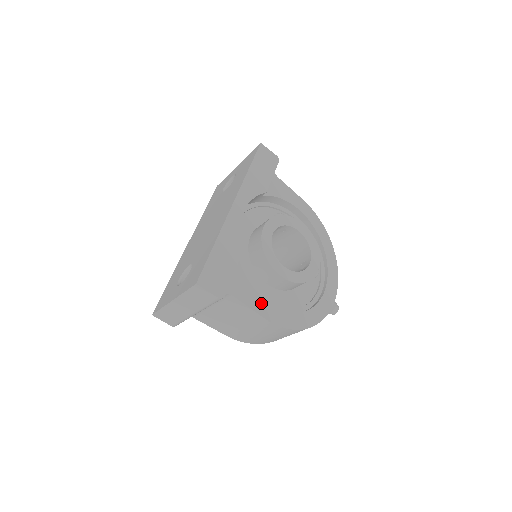
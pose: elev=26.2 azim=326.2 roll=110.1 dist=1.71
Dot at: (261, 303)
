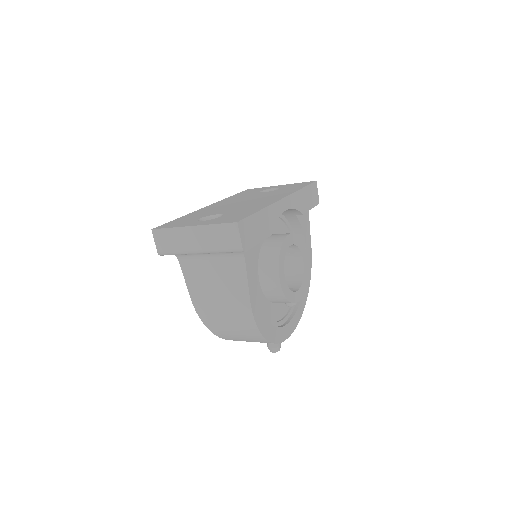
Dot at: (255, 286)
